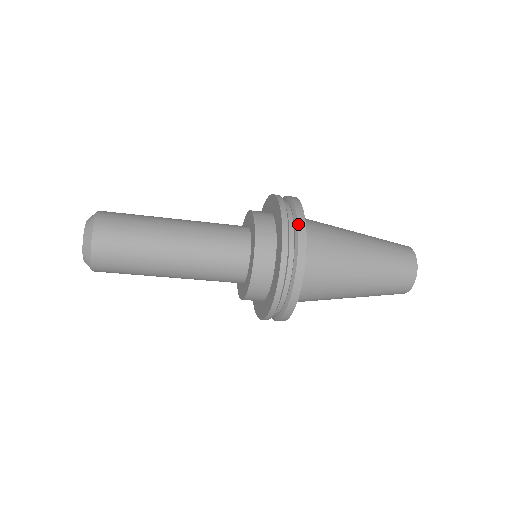
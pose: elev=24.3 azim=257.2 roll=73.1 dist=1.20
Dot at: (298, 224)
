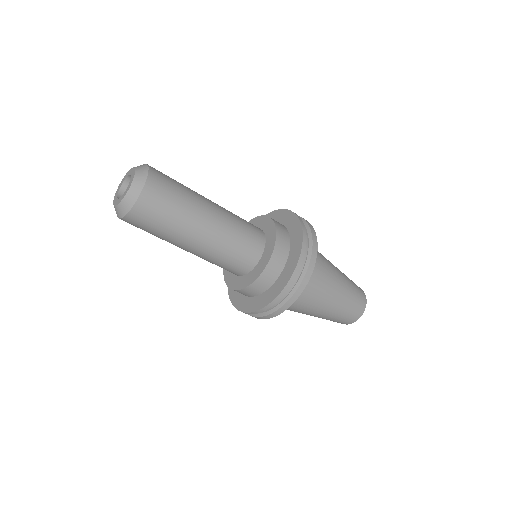
Dot at: (300, 284)
